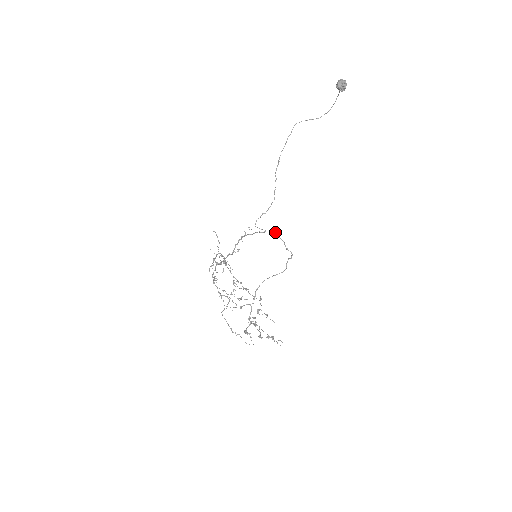
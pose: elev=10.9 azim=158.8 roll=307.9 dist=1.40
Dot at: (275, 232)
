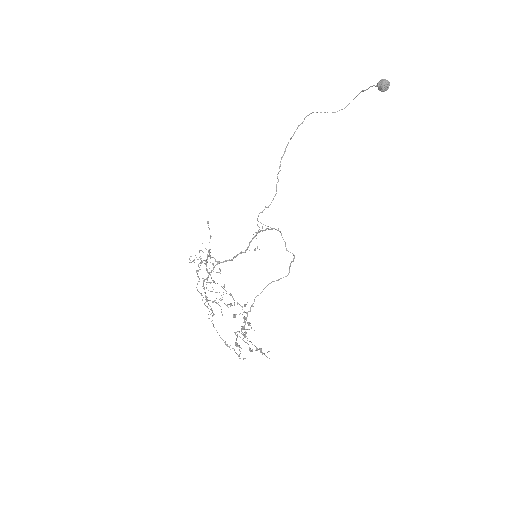
Dot at: occluded
